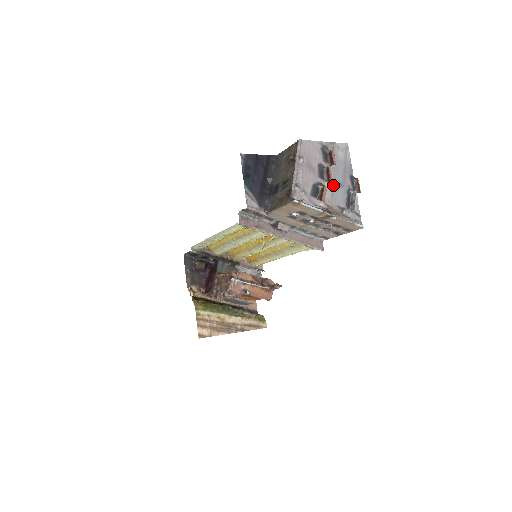
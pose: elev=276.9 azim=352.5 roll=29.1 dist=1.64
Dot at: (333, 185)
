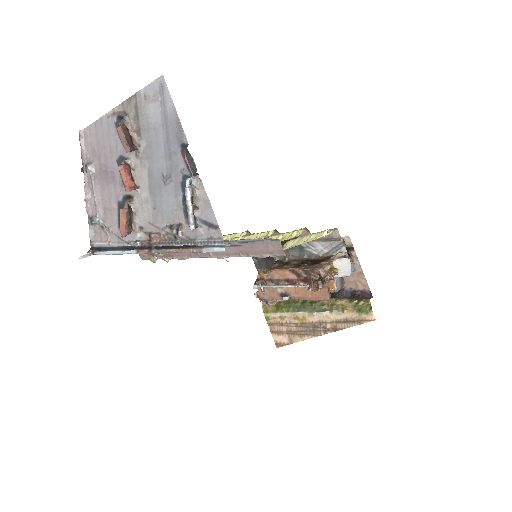
Dot at: (152, 186)
